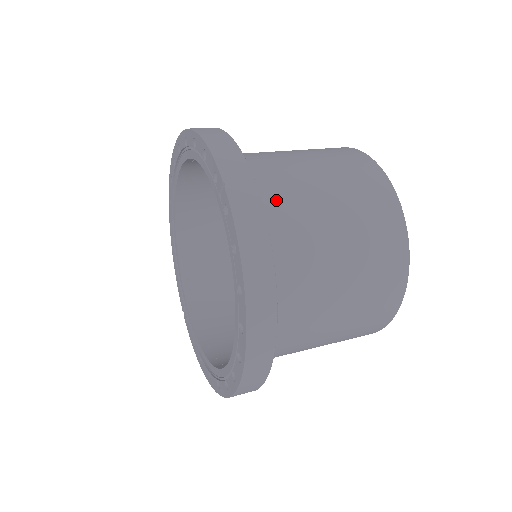
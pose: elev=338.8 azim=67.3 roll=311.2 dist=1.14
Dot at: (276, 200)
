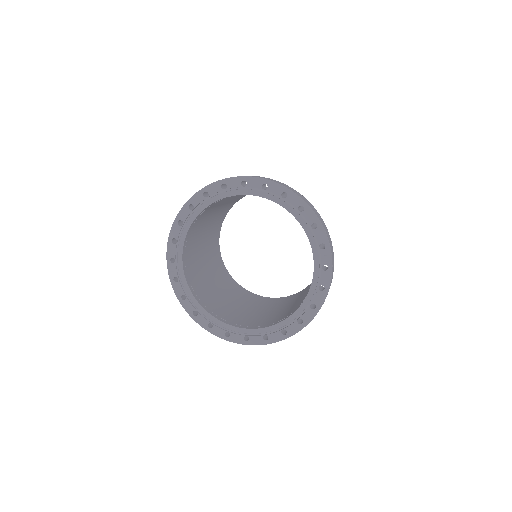
Dot at: occluded
